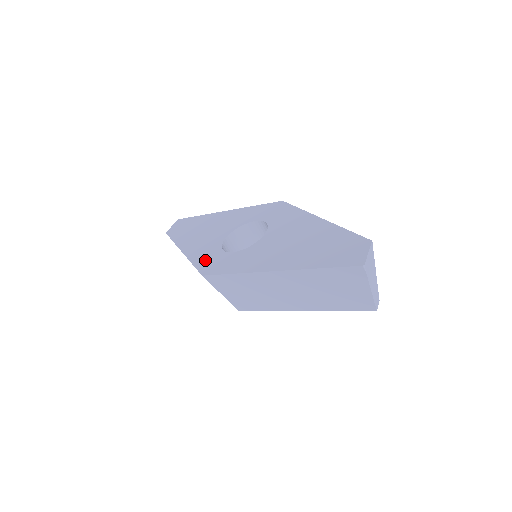
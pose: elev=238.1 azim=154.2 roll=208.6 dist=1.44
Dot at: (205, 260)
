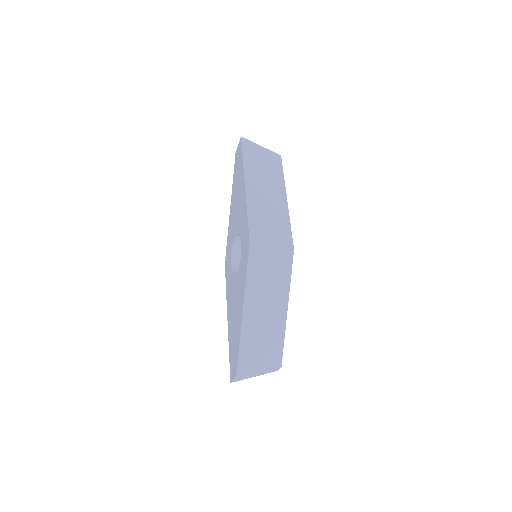
Dot at: (228, 248)
